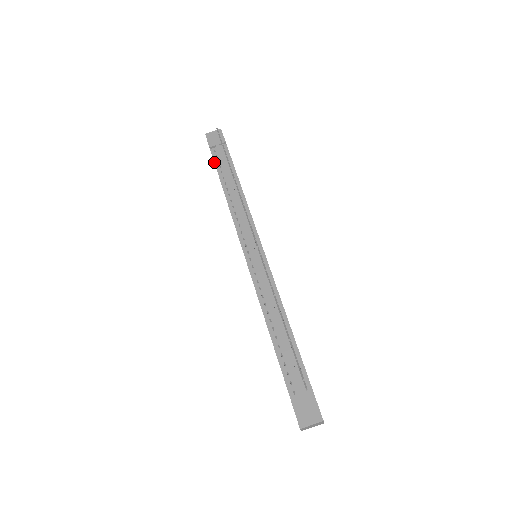
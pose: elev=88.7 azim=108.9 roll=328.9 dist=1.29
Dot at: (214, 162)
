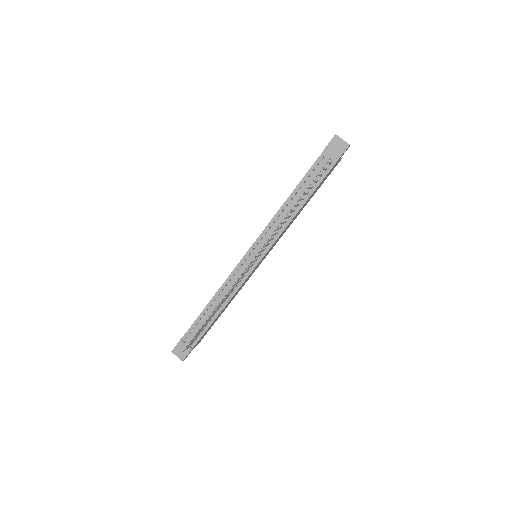
Dot at: (311, 166)
